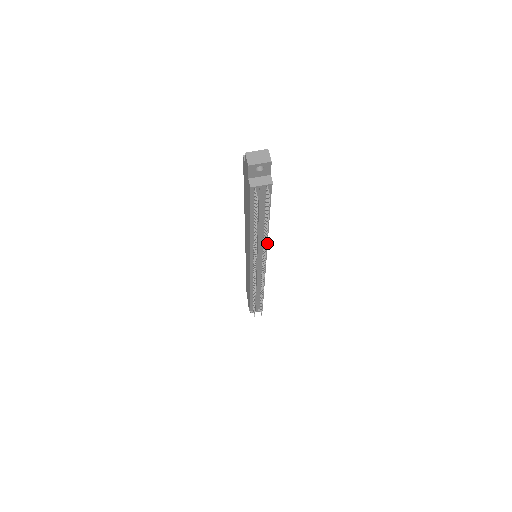
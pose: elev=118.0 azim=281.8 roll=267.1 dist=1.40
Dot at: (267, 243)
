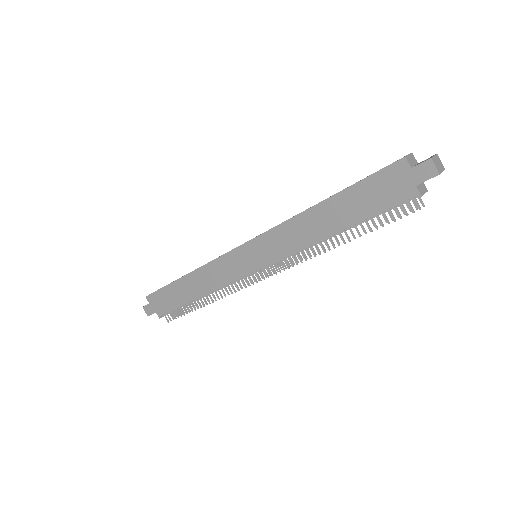
Dot at: occluded
